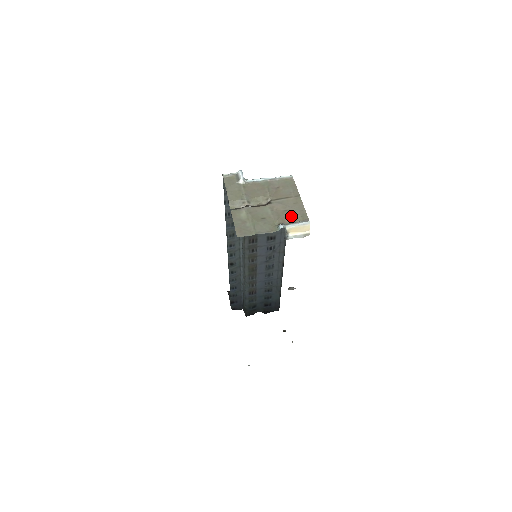
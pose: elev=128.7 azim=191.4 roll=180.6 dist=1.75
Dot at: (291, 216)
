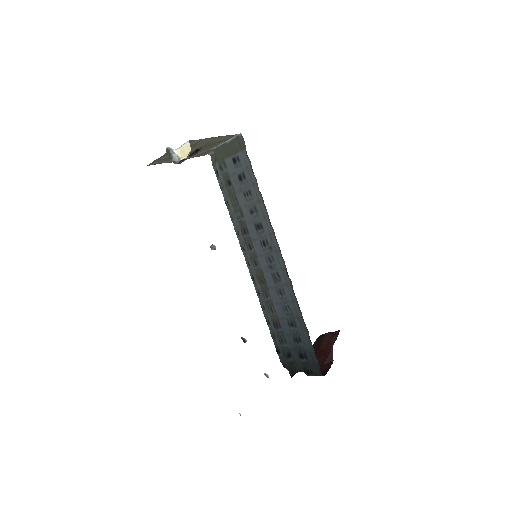
Dot at: occluded
